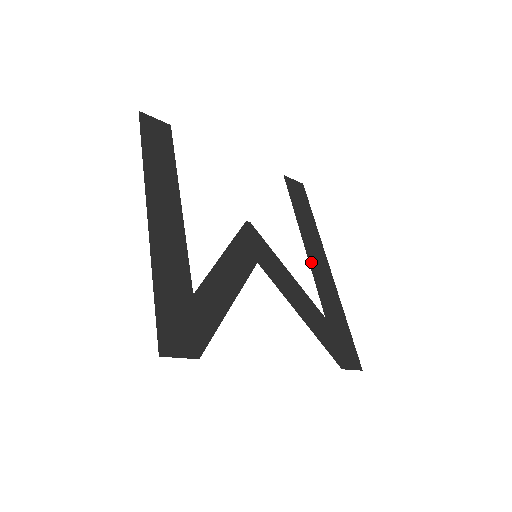
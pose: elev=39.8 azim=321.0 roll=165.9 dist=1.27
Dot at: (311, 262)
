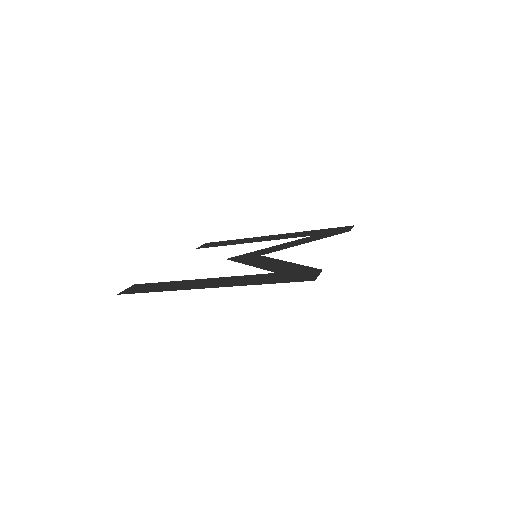
Dot at: (269, 240)
